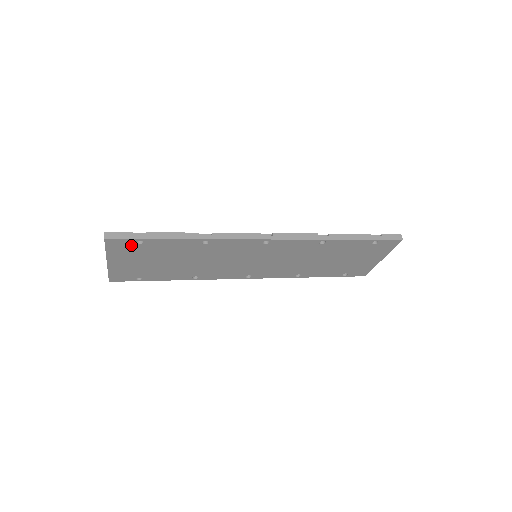
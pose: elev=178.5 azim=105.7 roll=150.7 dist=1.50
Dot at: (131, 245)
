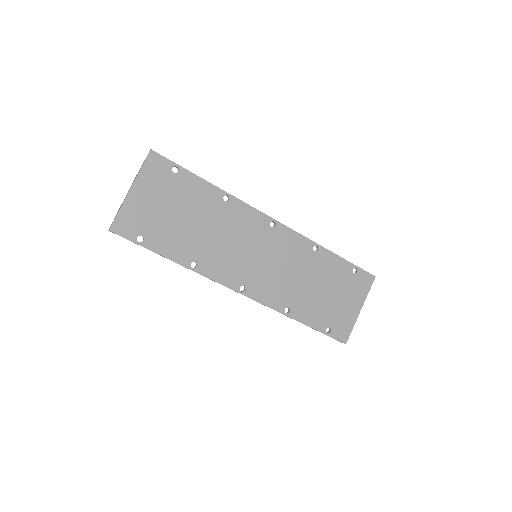
Dot at: (166, 171)
